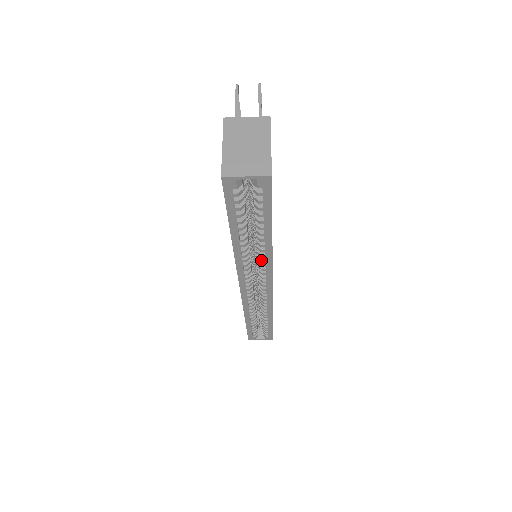
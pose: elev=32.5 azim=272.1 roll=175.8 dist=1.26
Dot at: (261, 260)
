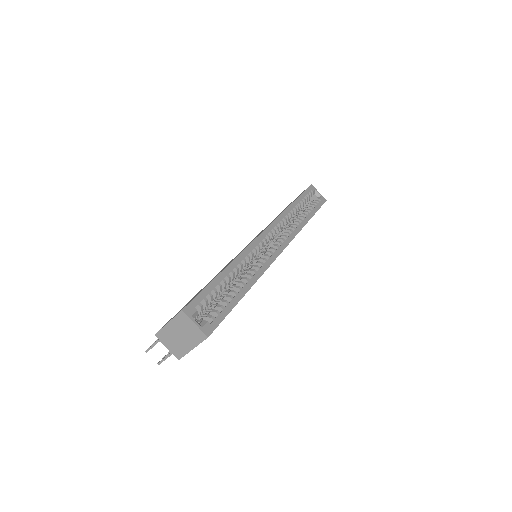
Dot at: (293, 227)
